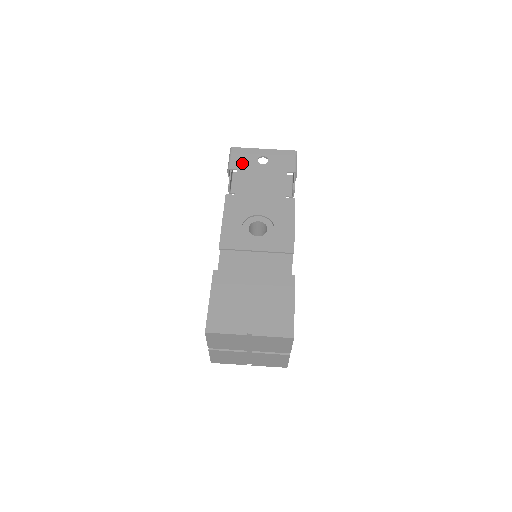
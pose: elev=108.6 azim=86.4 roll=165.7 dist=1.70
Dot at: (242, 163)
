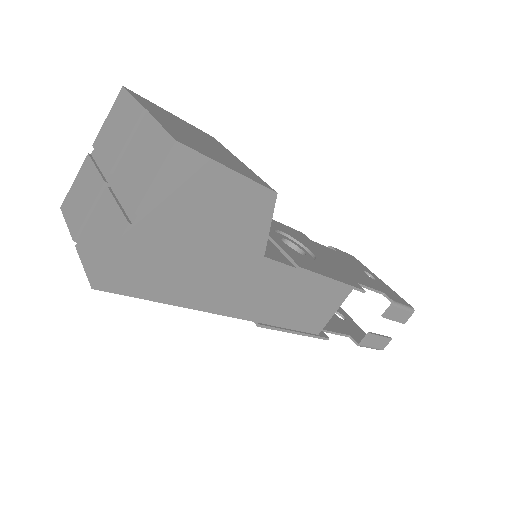
Dot at: (348, 257)
